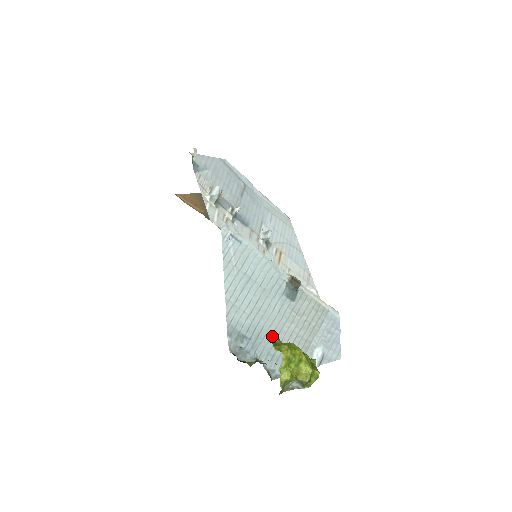
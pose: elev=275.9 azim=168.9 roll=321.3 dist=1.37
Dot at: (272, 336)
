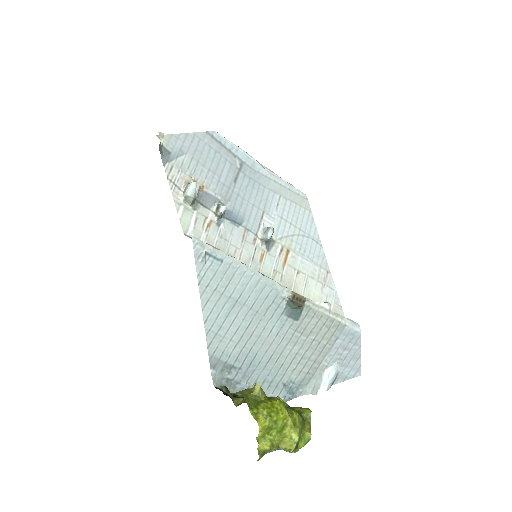
Dot at: (253, 388)
